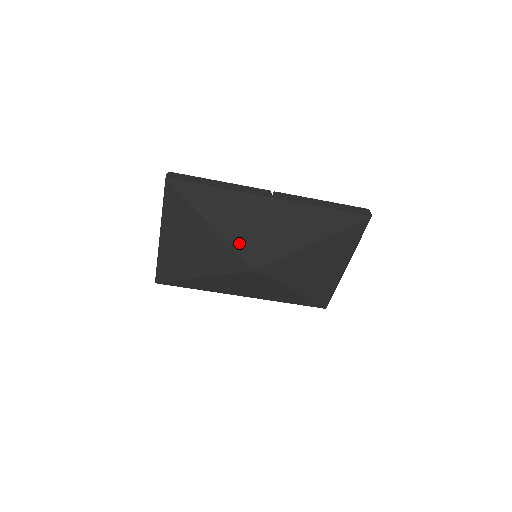
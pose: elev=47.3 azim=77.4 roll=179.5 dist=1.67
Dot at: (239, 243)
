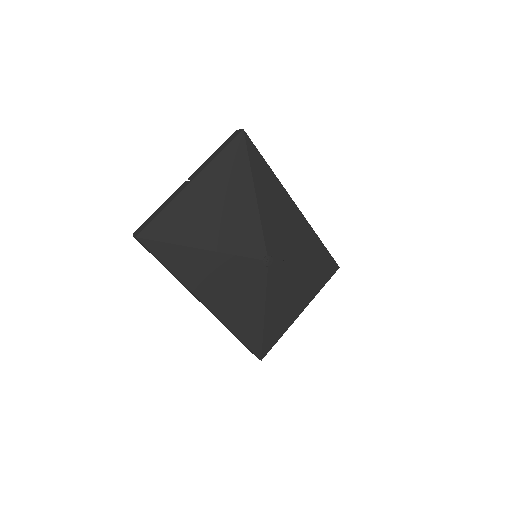
Dot at: (266, 226)
